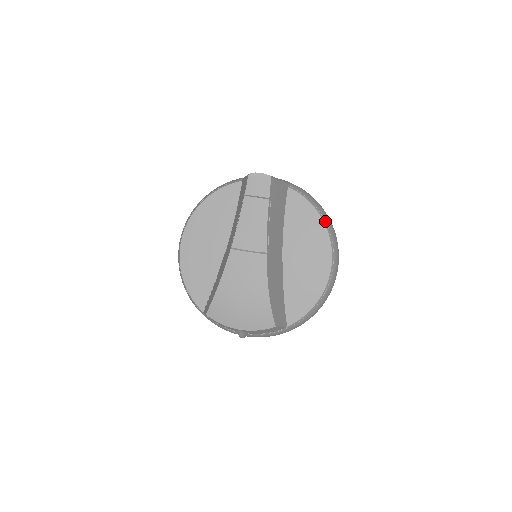
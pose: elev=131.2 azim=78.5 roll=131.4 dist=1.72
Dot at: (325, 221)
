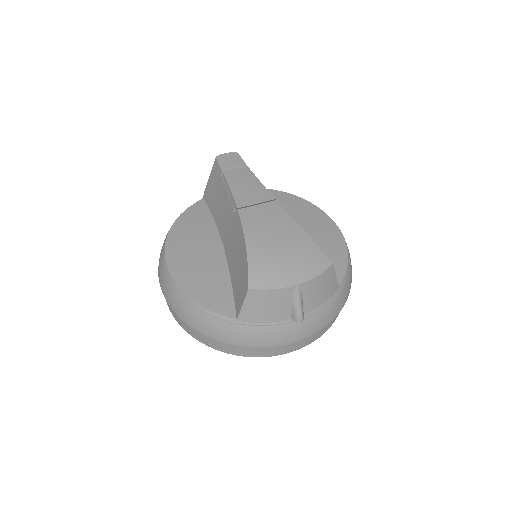
Dot at: occluded
